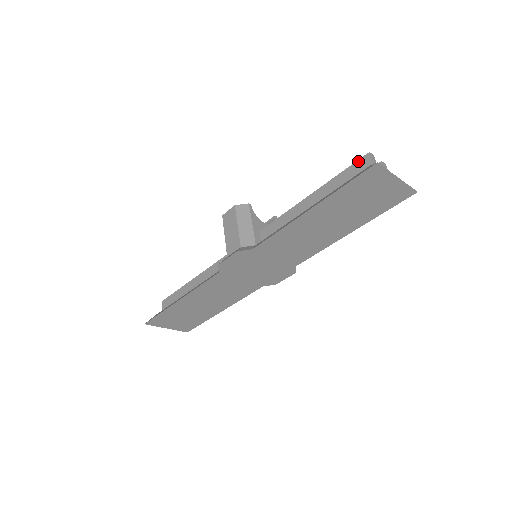
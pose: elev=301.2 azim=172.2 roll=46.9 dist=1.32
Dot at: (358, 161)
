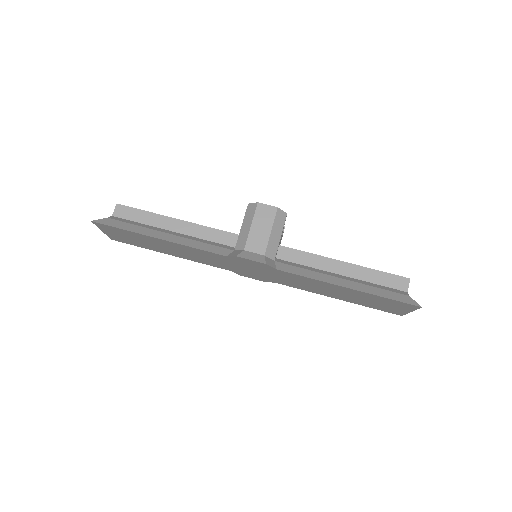
Dot at: (398, 276)
